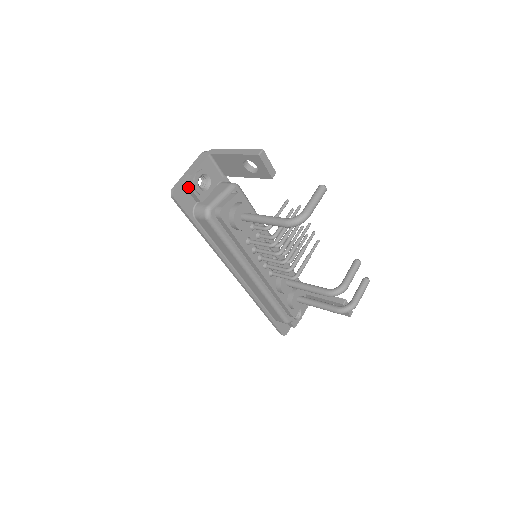
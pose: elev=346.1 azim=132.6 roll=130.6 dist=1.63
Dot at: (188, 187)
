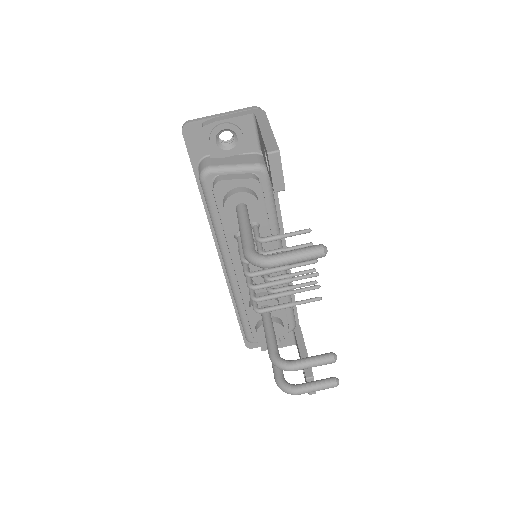
Dot at: (204, 131)
